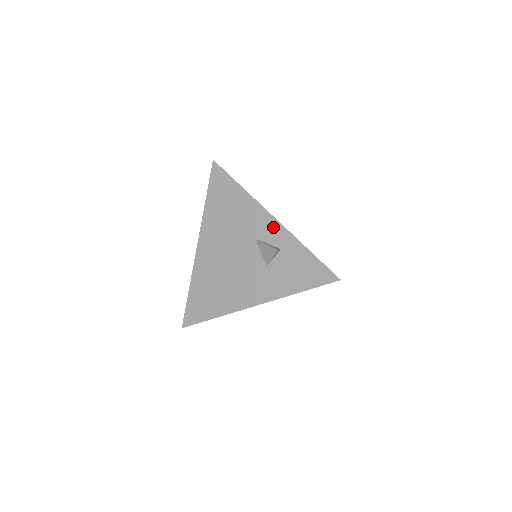
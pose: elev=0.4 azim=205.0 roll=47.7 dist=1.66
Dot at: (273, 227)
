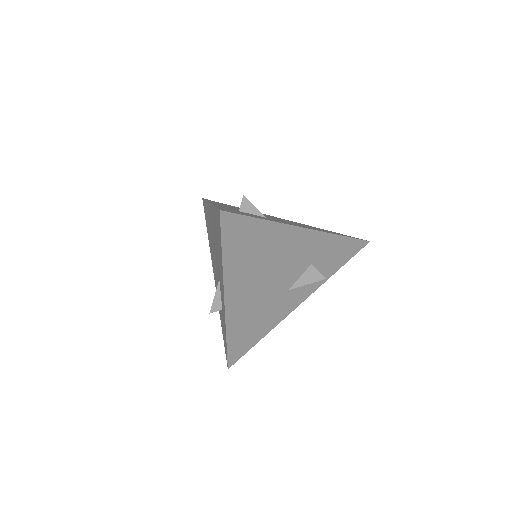
Dot at: (223, 302)
